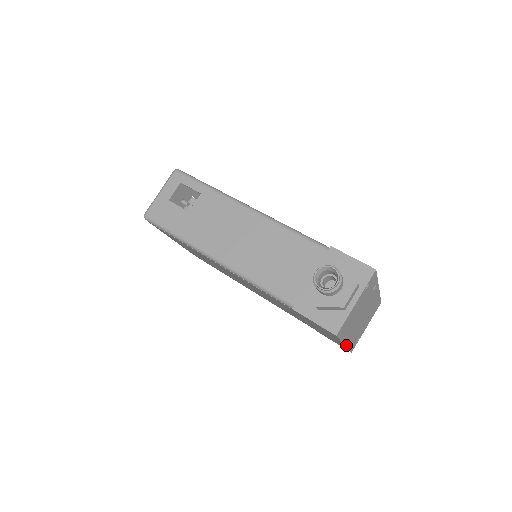
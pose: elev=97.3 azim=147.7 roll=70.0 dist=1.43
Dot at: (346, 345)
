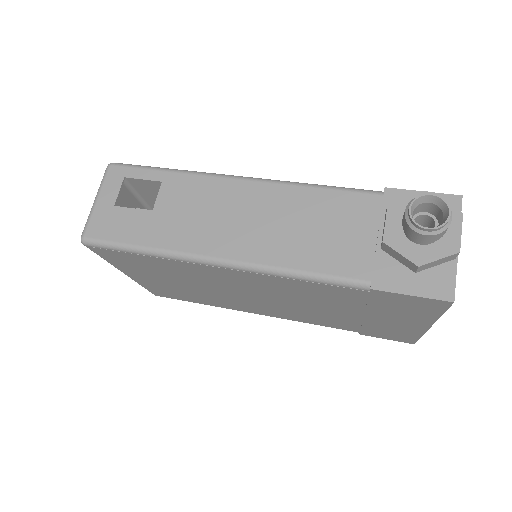
Dot at: (427, 328)
